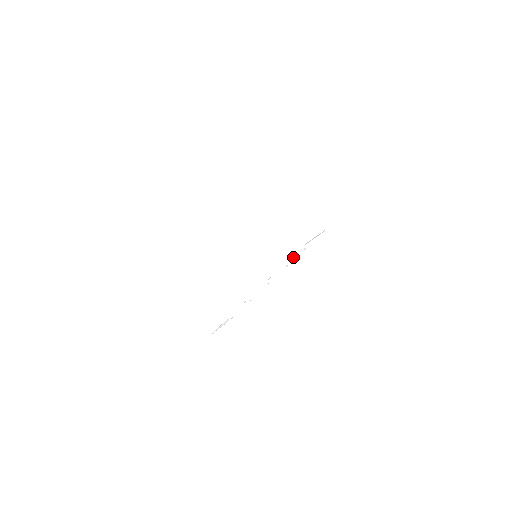
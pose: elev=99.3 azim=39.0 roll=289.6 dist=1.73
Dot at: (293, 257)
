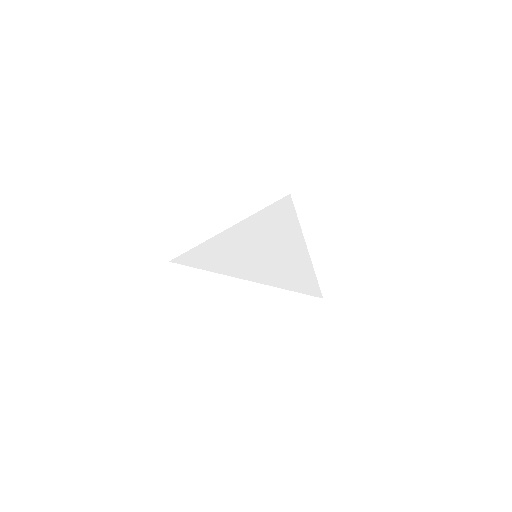
Dot at: (306, 258)
